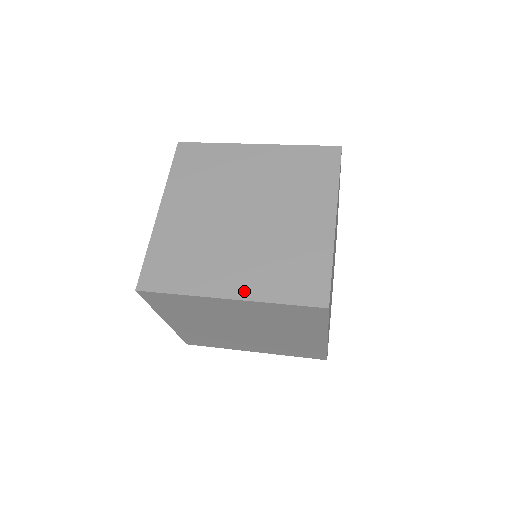
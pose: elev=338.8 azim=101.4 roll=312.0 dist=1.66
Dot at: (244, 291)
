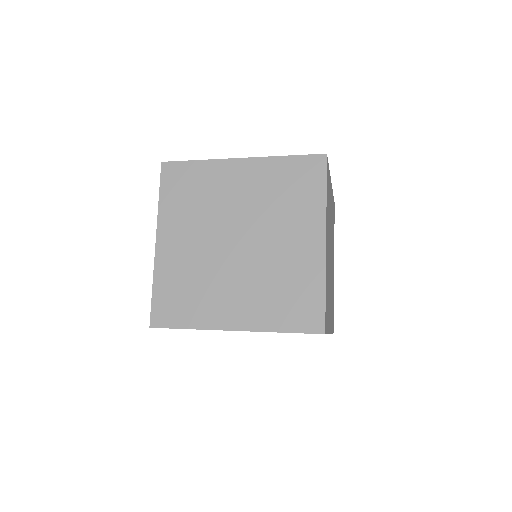
Dot at: occluded
